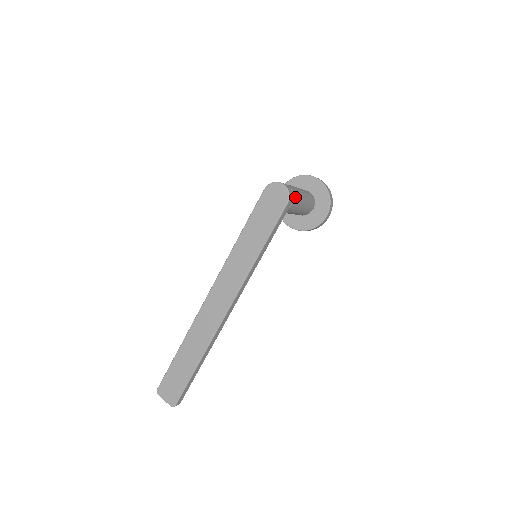
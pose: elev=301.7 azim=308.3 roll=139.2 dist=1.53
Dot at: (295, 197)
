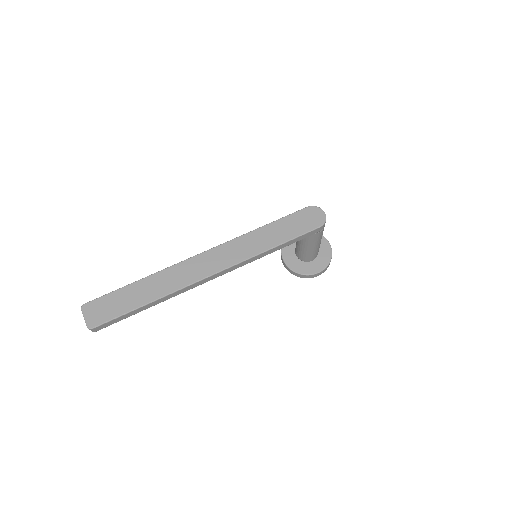
Dot at: (323, 230)
